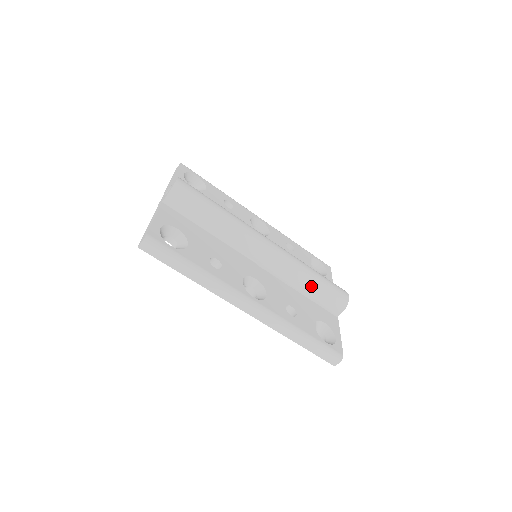
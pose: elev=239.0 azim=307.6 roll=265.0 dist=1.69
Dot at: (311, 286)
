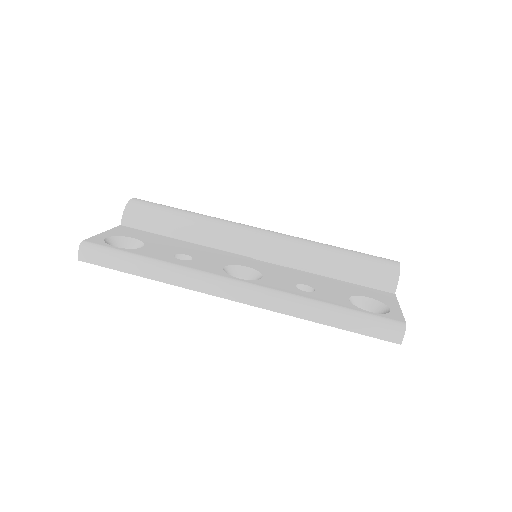
Dot at: (335, 262)
